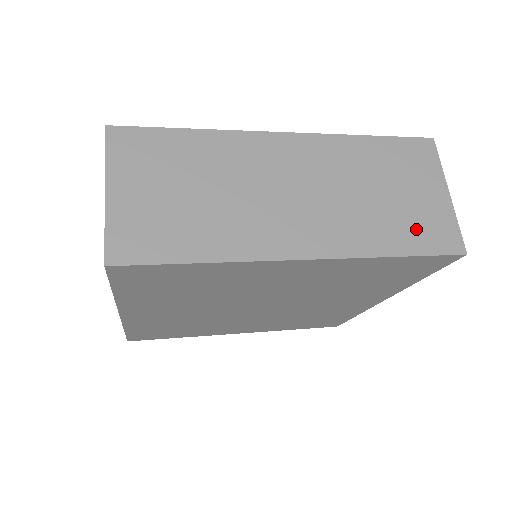
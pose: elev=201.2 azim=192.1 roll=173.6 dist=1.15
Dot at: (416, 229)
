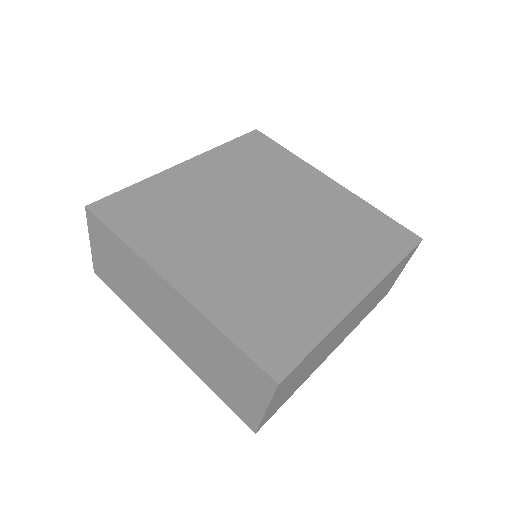
Dot at: (231, 396)
